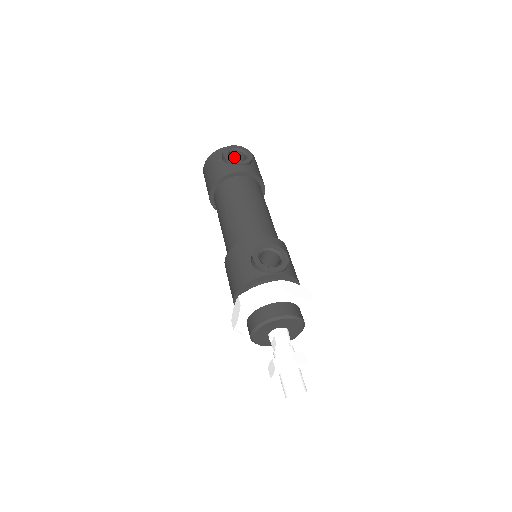
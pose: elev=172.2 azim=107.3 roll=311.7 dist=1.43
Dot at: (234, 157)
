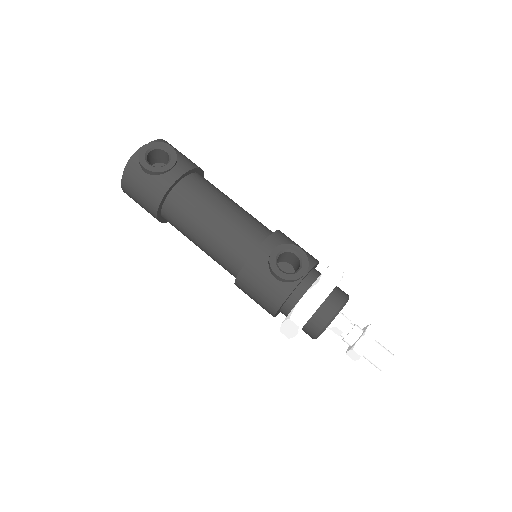
Dot at: (150, 158)
